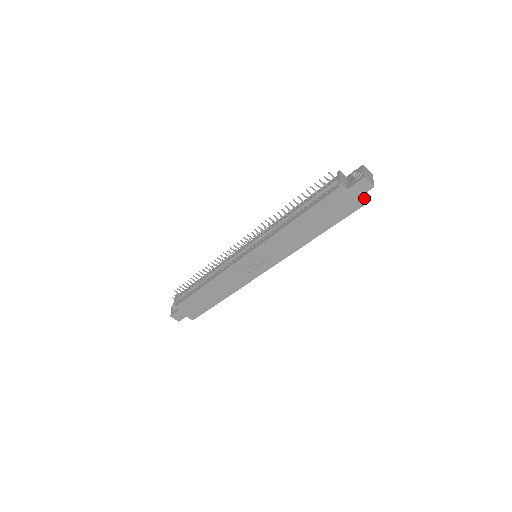
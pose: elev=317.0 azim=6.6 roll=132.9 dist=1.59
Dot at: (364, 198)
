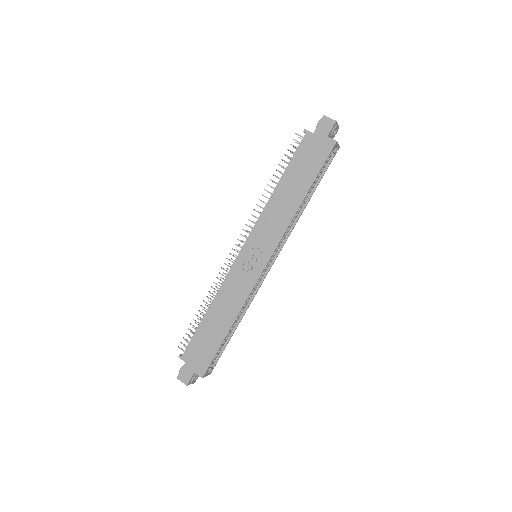
Dot at: (335, 141)
